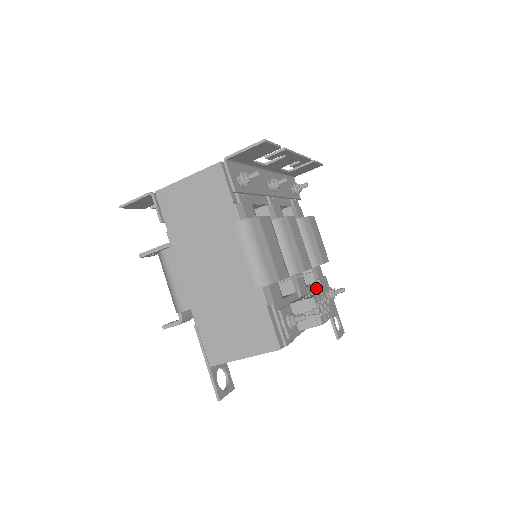
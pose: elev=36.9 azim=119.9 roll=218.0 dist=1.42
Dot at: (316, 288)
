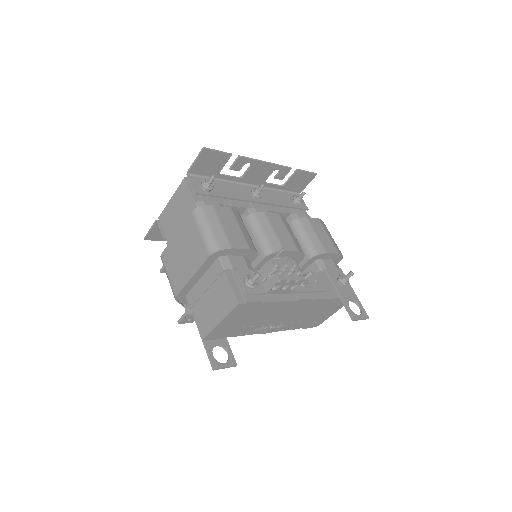
Dot at: (323, 276)
